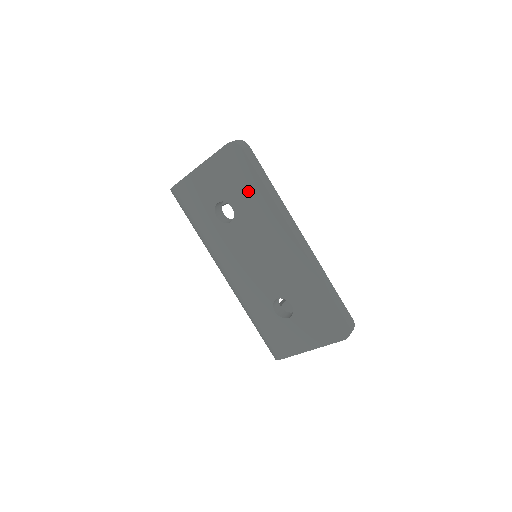
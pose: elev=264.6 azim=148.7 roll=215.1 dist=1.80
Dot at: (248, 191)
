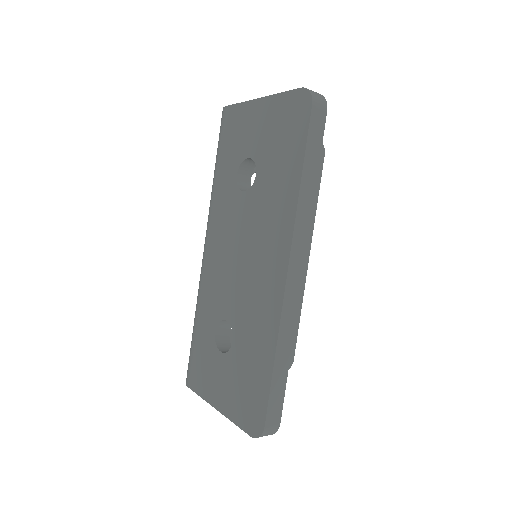
Dot at: (282, 166)
